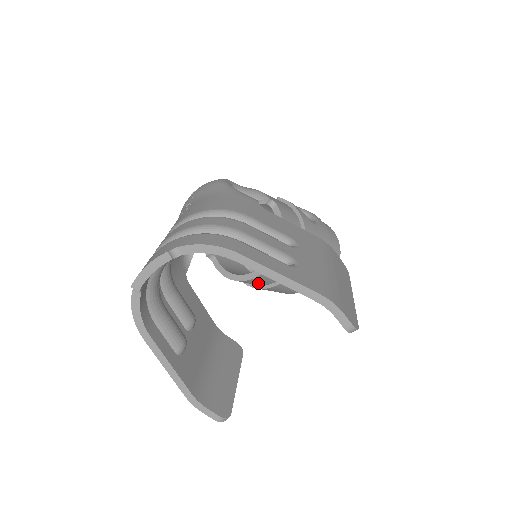
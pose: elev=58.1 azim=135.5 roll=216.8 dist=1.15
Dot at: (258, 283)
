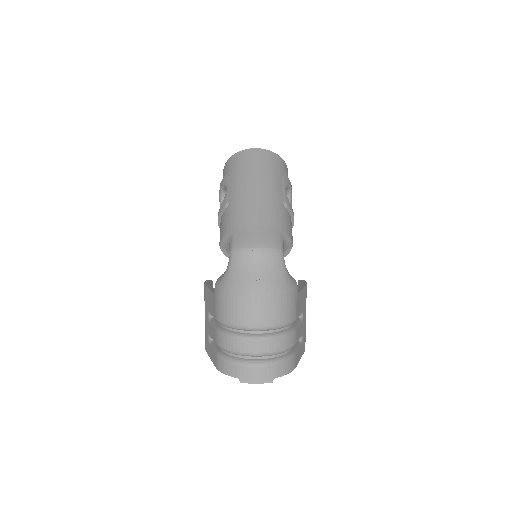
Dot at: occluded
